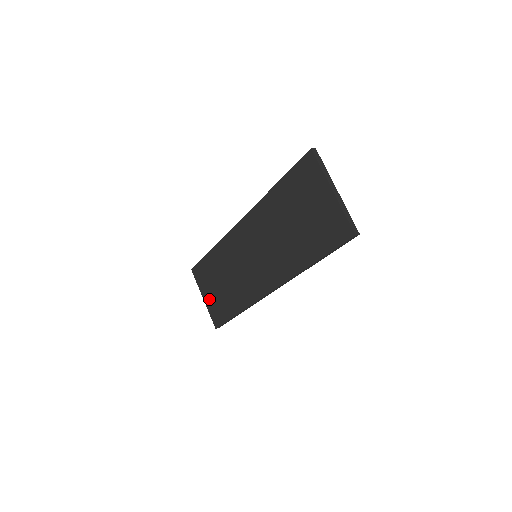
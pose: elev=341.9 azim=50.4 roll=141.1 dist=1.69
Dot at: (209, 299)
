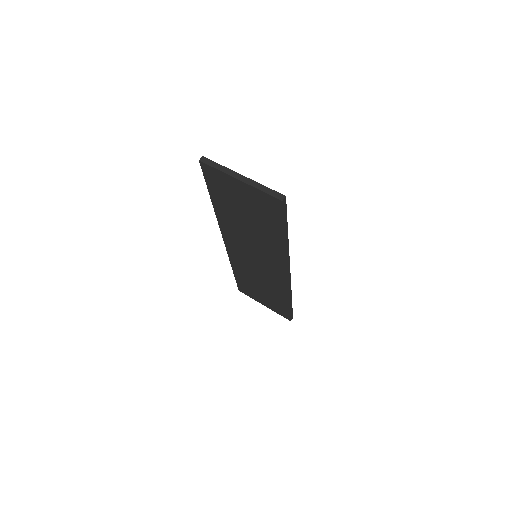
Dot at: (267, 304)
